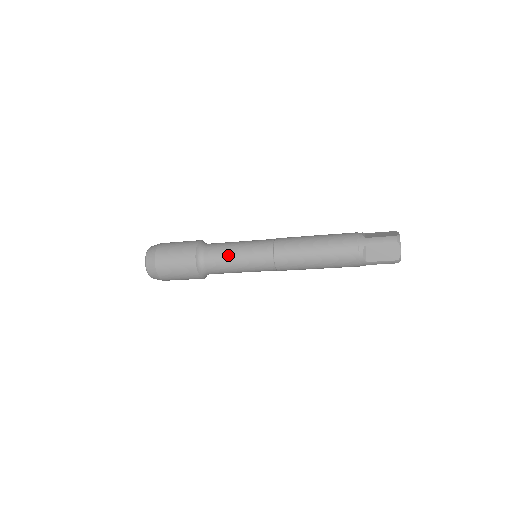
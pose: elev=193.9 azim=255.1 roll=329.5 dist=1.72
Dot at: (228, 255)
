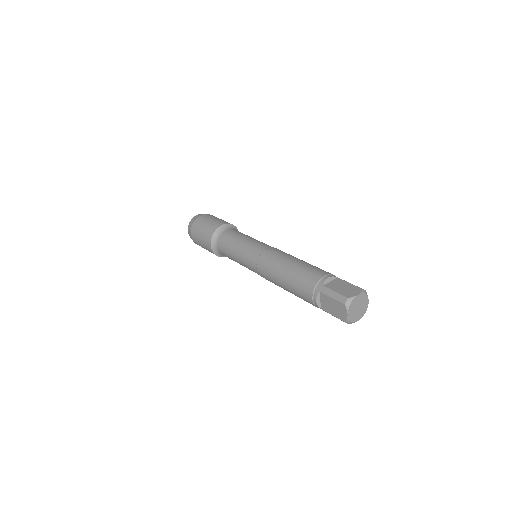
Dot at: (231, 248)
